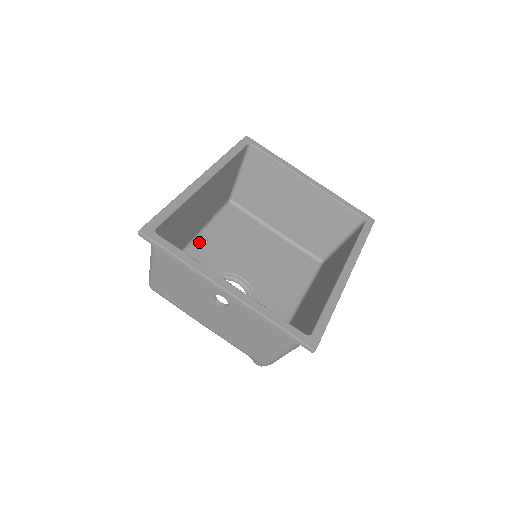
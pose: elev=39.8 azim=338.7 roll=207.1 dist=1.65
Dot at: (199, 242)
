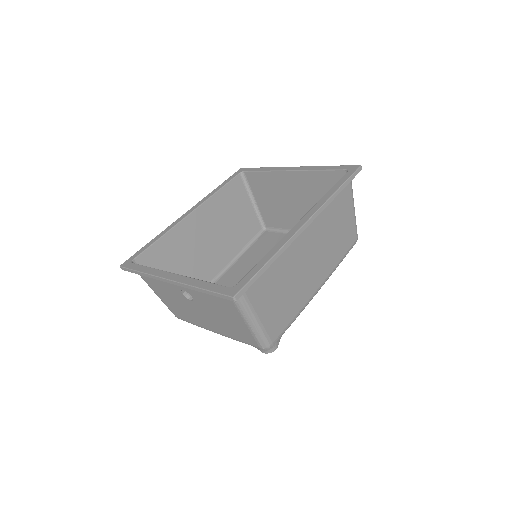
Dot at: (229, 271)
